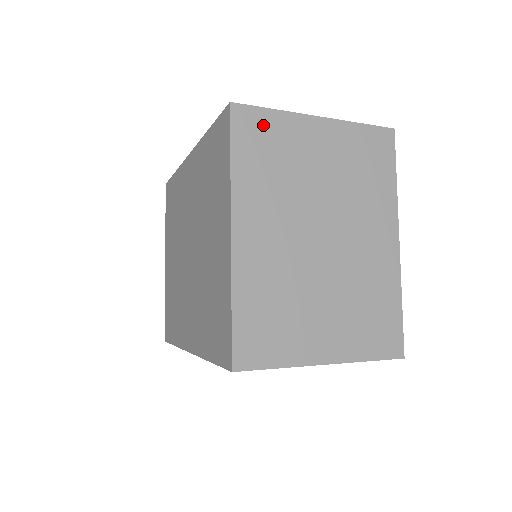
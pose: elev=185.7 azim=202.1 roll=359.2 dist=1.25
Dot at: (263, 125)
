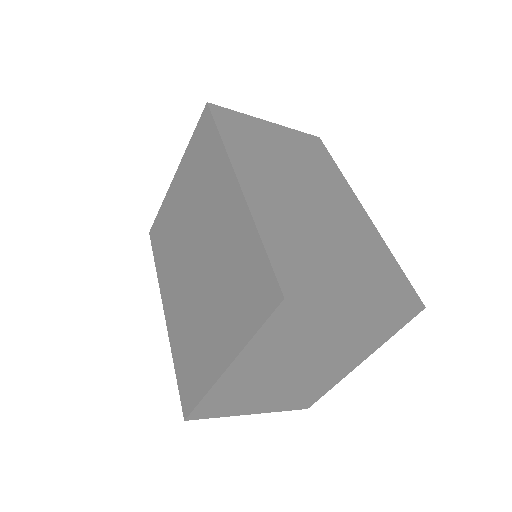
Dot at: (304, 312)
